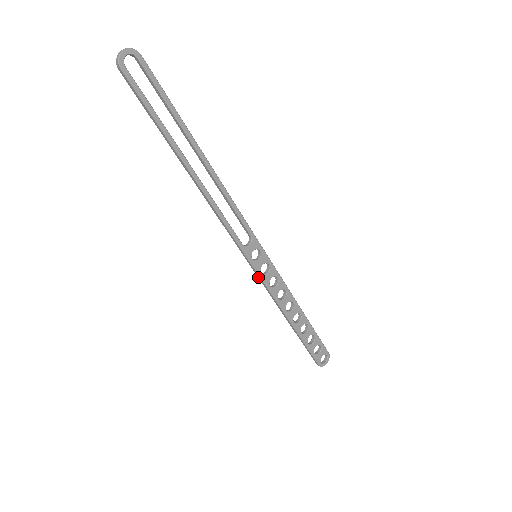
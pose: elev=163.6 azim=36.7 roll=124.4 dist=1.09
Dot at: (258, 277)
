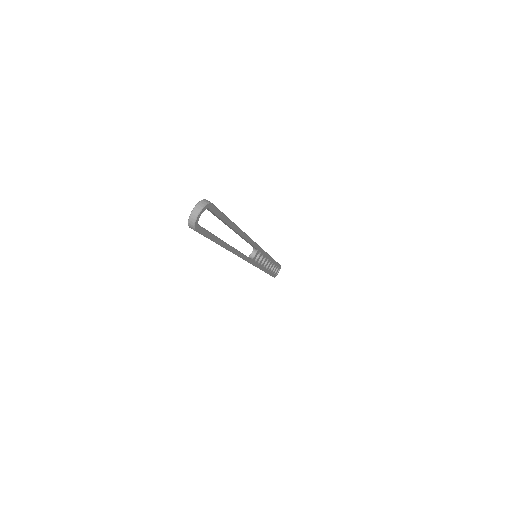
Dot at: occluded
